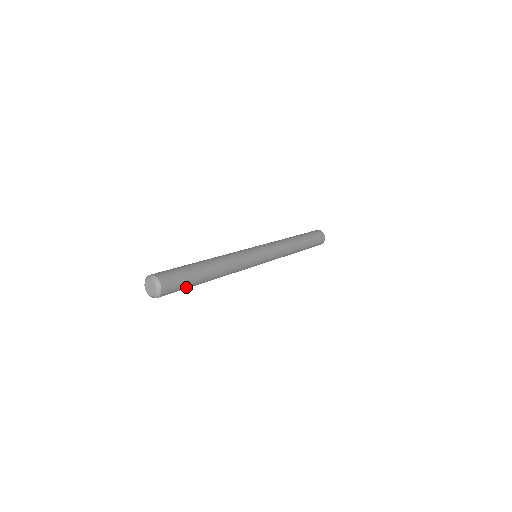
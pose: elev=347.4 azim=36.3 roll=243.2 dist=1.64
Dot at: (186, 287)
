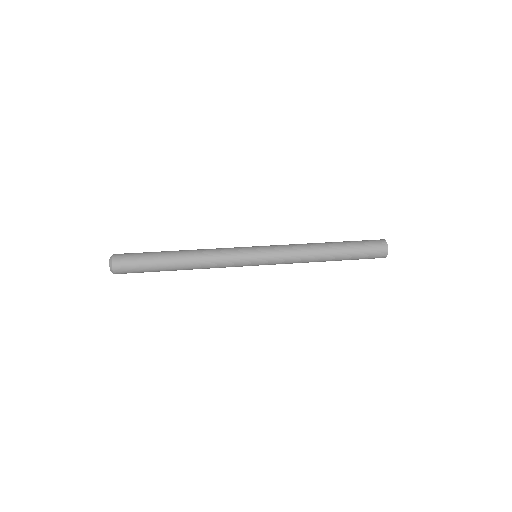
Dot at: (145, 271)
